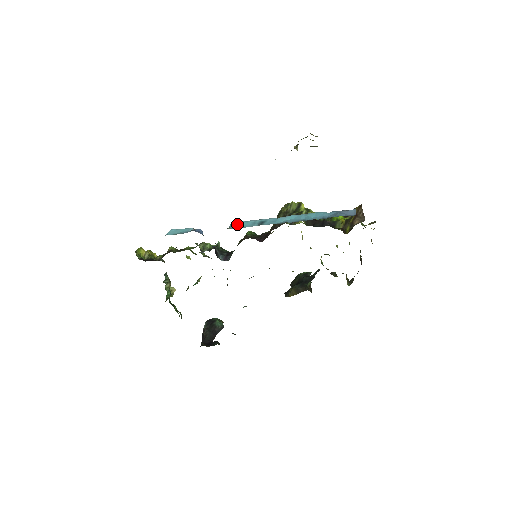
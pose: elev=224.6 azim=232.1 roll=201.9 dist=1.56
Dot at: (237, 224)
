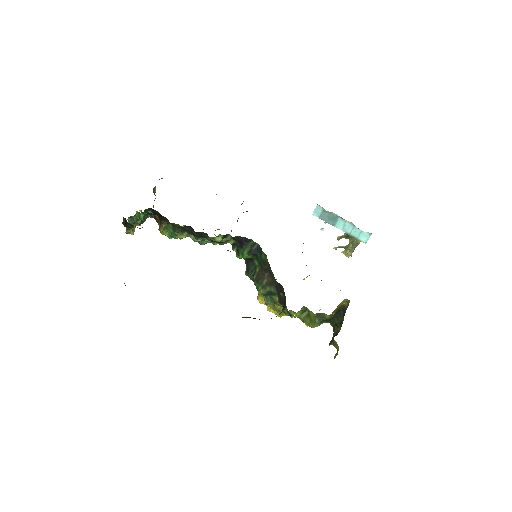
Dot at: occluded
